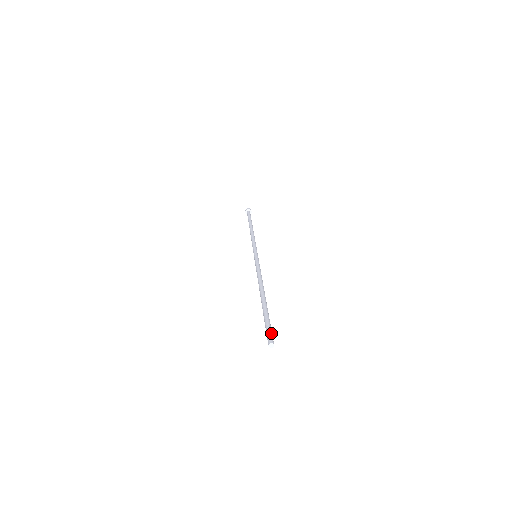
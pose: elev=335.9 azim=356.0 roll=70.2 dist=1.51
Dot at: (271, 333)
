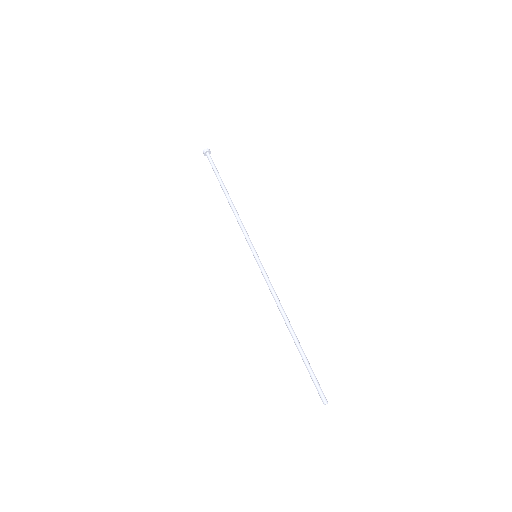
Dot at: (319, 390)
